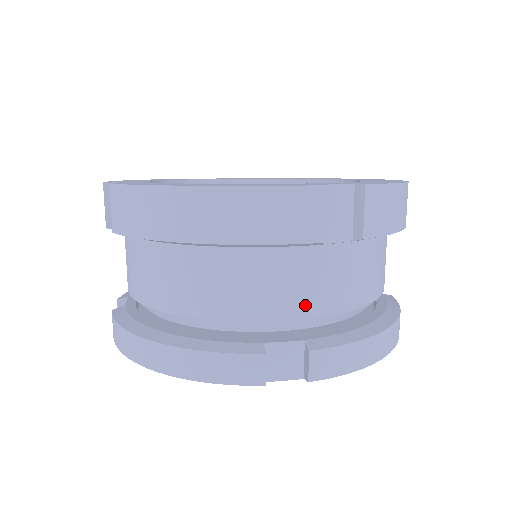
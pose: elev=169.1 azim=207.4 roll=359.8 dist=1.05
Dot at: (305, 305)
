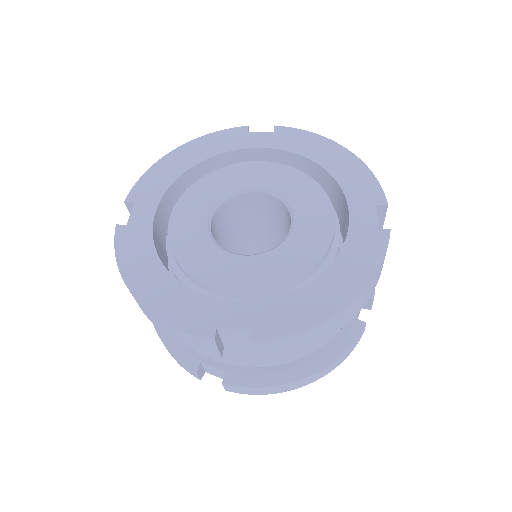
Dot at: occluded
